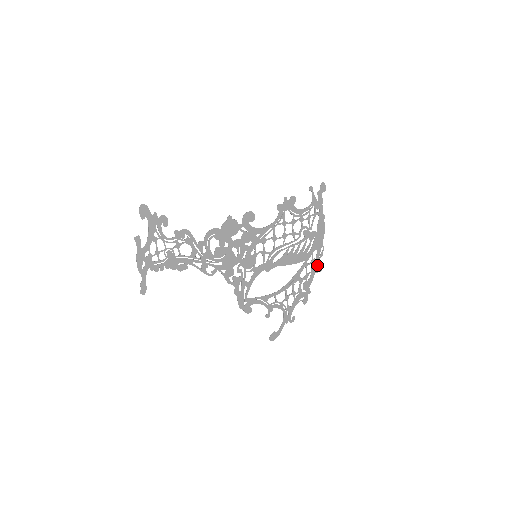
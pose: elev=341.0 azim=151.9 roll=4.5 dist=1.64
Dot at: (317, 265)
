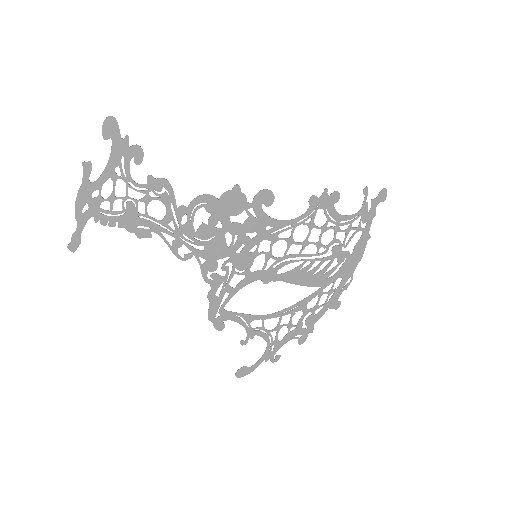
Dot at: (335, 298)
